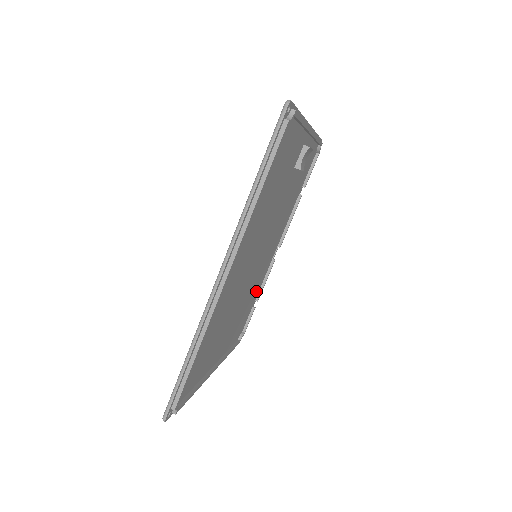
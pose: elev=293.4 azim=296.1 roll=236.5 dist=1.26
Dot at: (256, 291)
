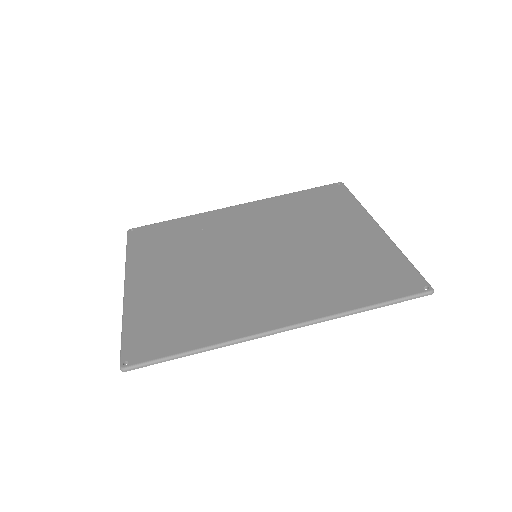
Dot at: (193, 227)
